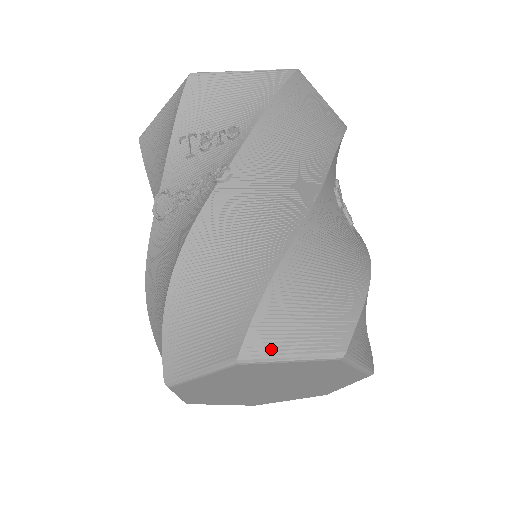
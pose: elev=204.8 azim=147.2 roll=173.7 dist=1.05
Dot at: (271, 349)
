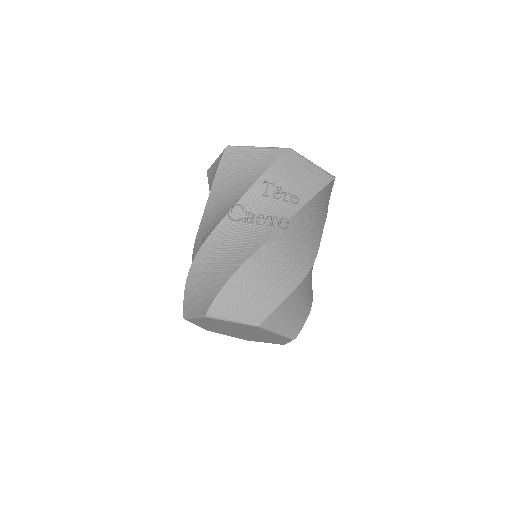
Dot at: (273, 326)
